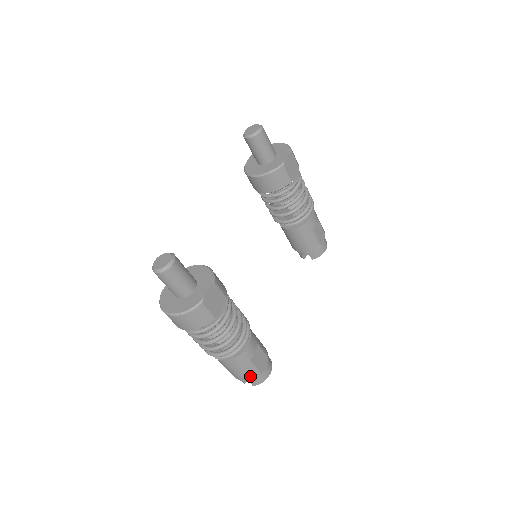
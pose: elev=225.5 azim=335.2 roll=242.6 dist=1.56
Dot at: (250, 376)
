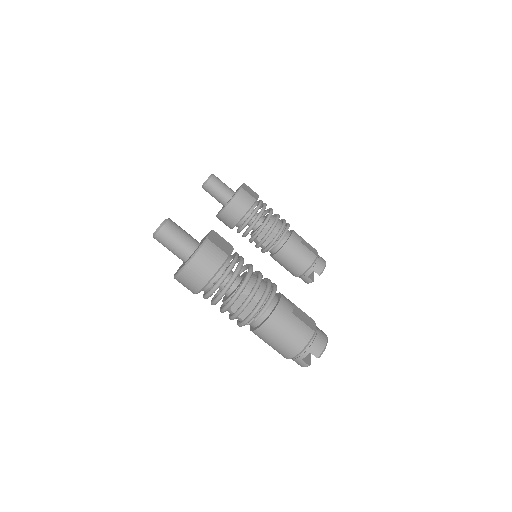
Dot at: (304, 337)
